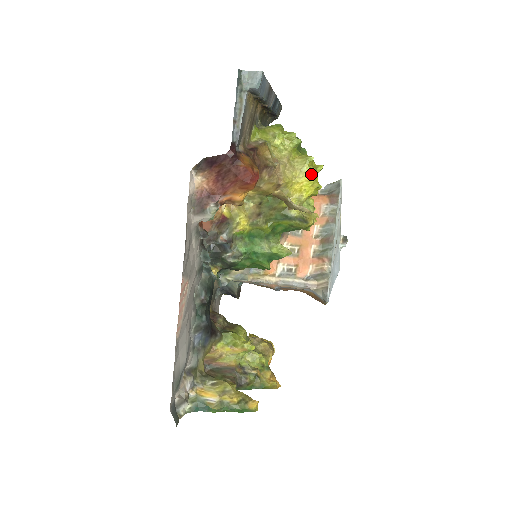
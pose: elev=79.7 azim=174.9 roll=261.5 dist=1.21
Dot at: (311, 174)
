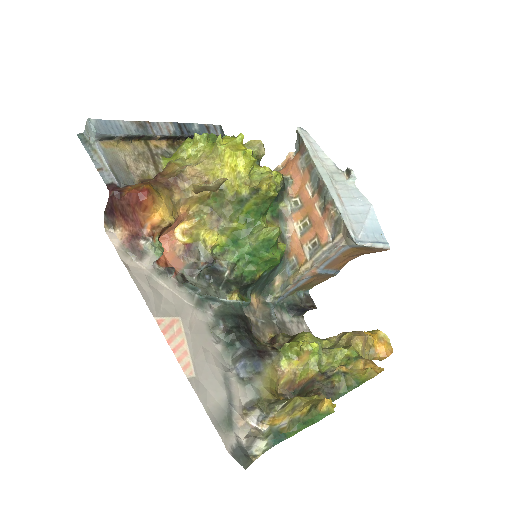
Dot at: (227, 149)
